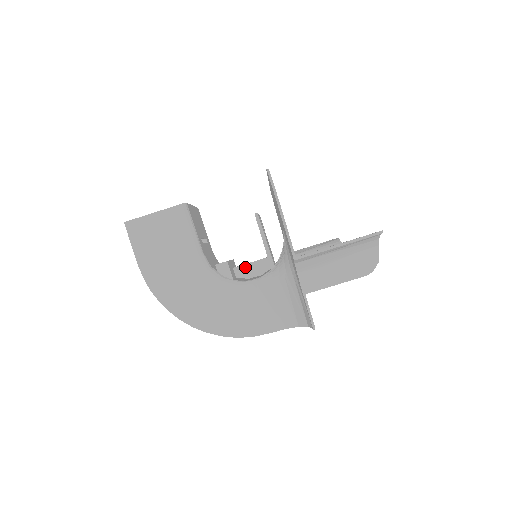
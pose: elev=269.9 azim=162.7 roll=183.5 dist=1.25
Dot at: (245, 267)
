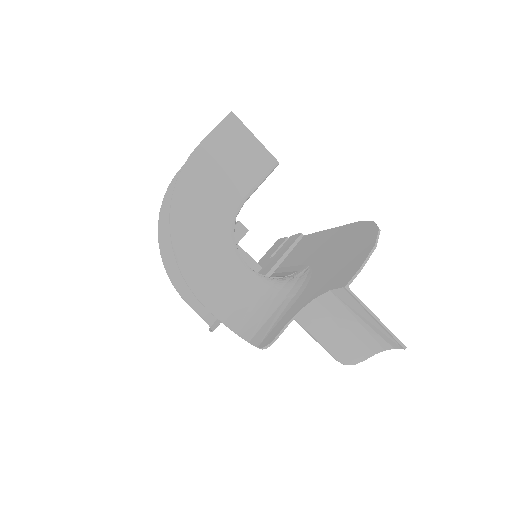
Dot at: (241, 251)
